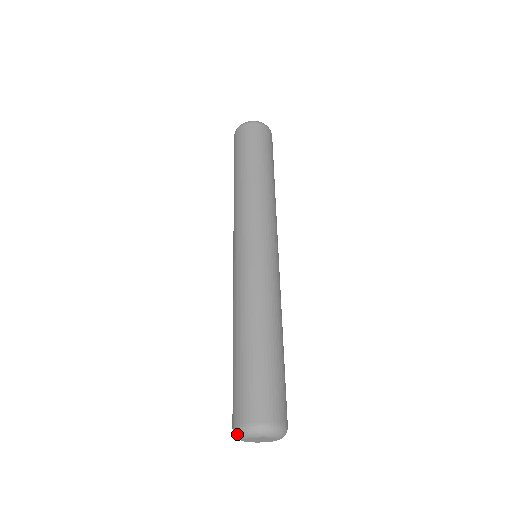
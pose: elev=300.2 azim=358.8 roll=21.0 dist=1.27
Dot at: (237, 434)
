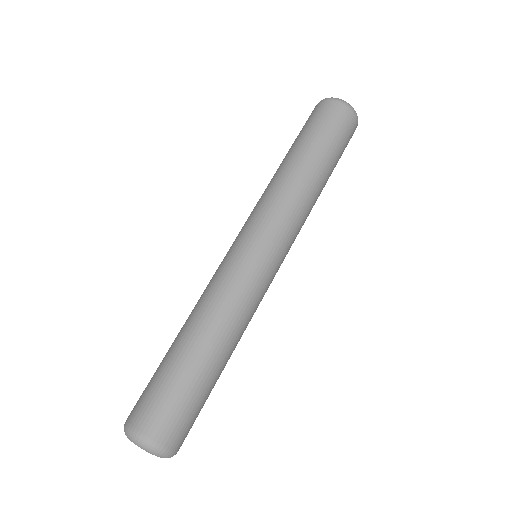
Dot at: occluded
